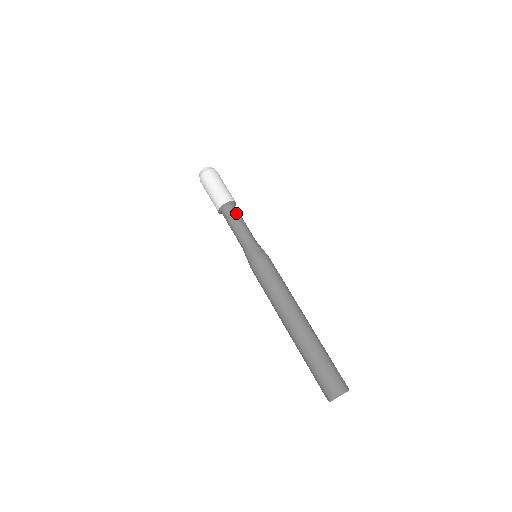
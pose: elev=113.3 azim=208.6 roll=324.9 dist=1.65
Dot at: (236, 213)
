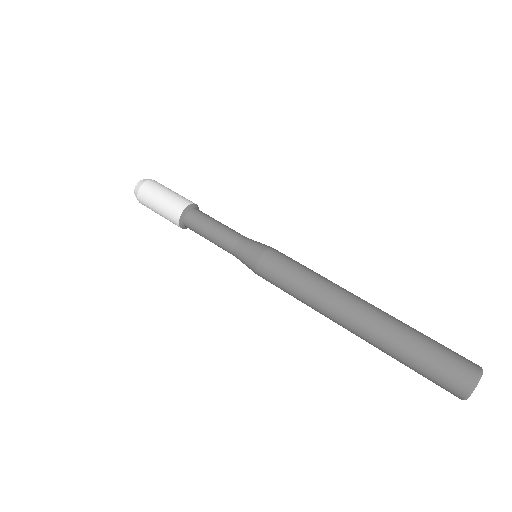
Dot at: (209, 216)
